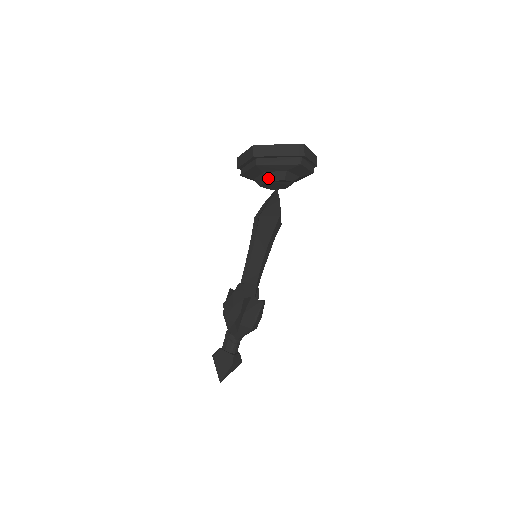
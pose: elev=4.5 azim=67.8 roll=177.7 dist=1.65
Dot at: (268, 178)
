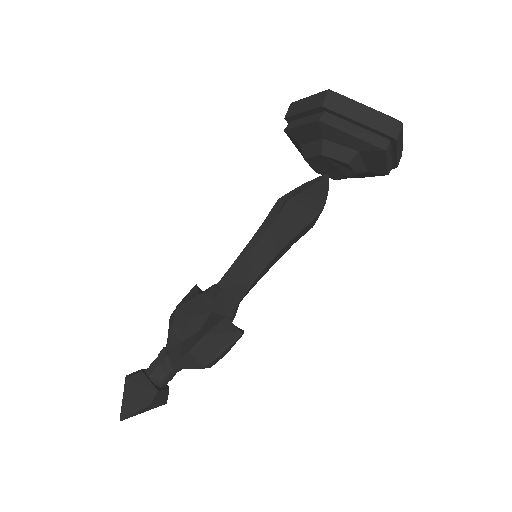
Dot at: (325, 150)
